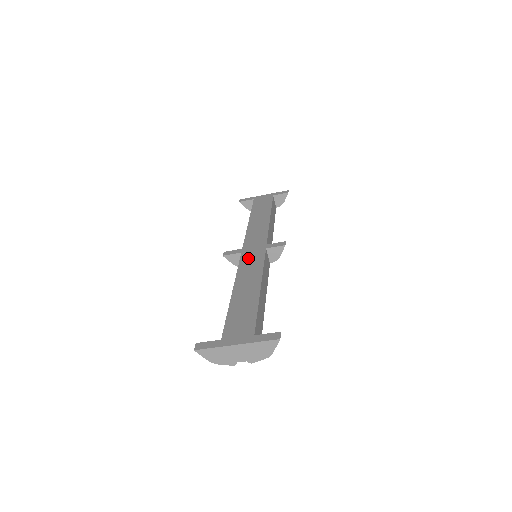
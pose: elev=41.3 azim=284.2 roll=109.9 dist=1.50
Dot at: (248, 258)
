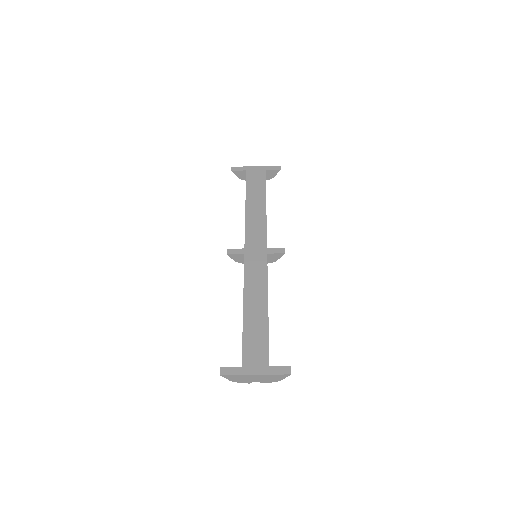
Dot at: (252, 264)
